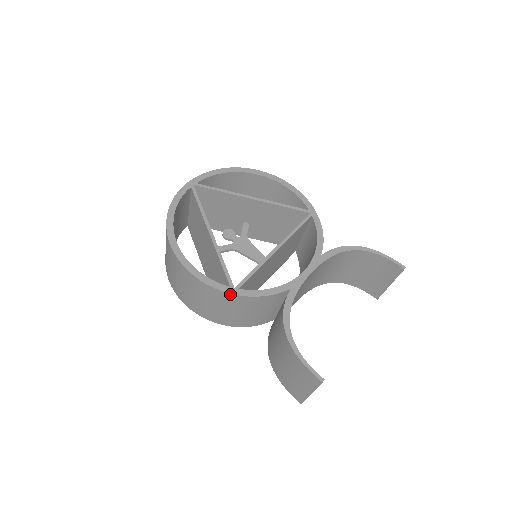
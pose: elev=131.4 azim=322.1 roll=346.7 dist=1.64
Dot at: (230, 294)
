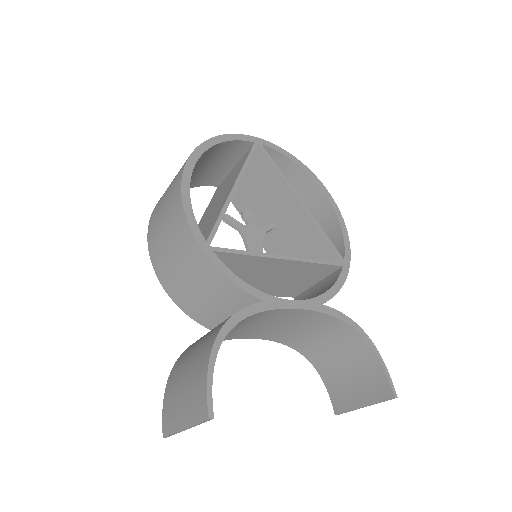
Dot at: (200, 247)
